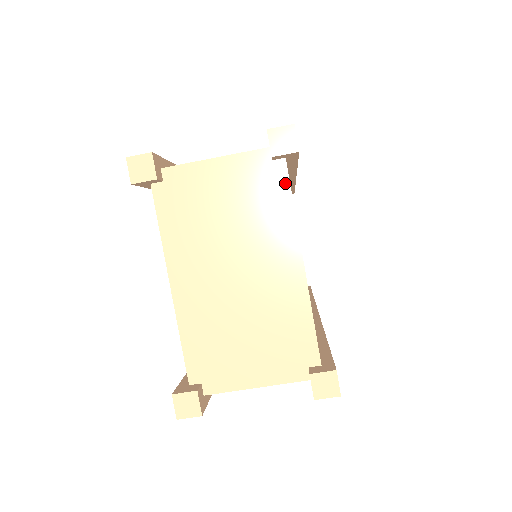
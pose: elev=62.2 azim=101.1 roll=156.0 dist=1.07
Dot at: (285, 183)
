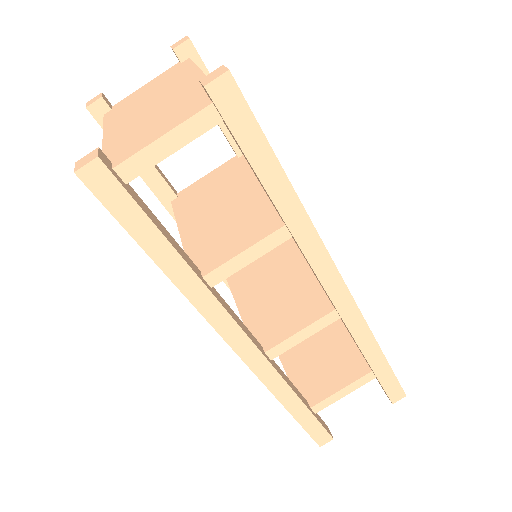
Dot at: (189, 63)
